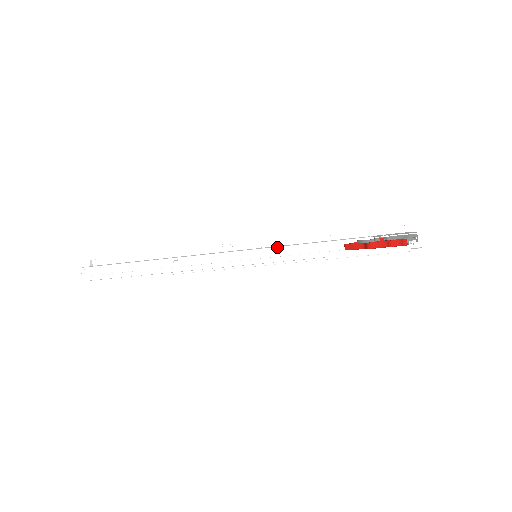
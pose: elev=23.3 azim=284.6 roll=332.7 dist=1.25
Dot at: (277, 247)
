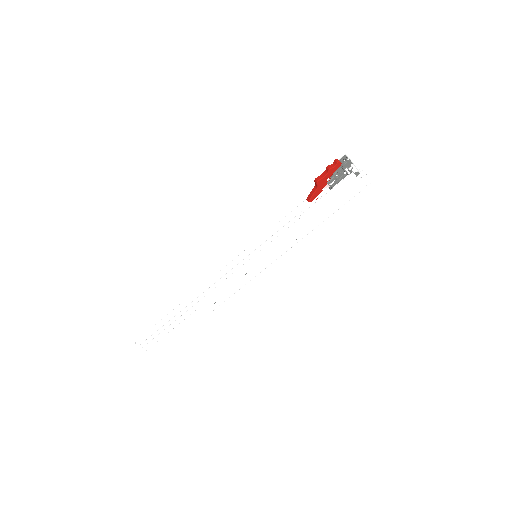
Dot at: (264, 234)
